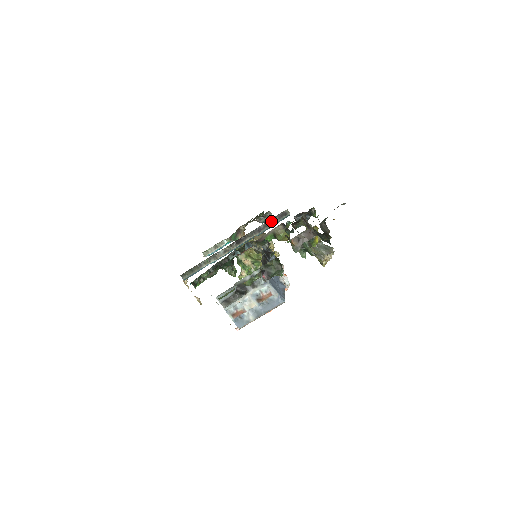
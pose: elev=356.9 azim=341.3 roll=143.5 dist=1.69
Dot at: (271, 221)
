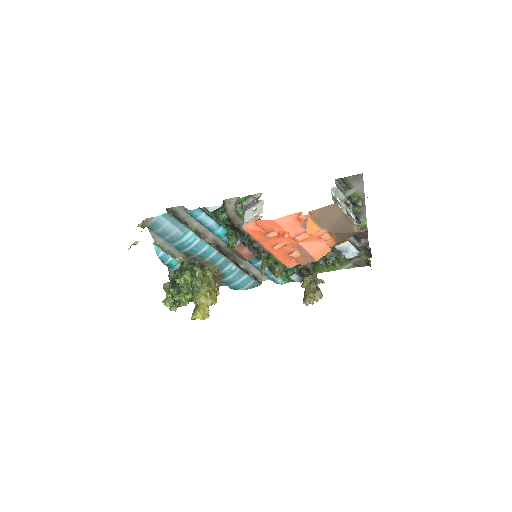
Dot at: (248, 273)
